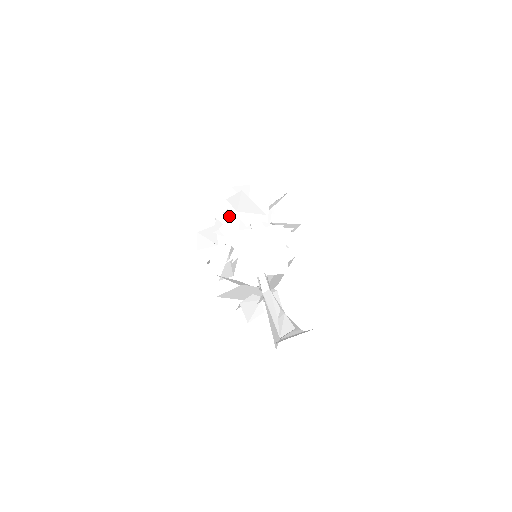
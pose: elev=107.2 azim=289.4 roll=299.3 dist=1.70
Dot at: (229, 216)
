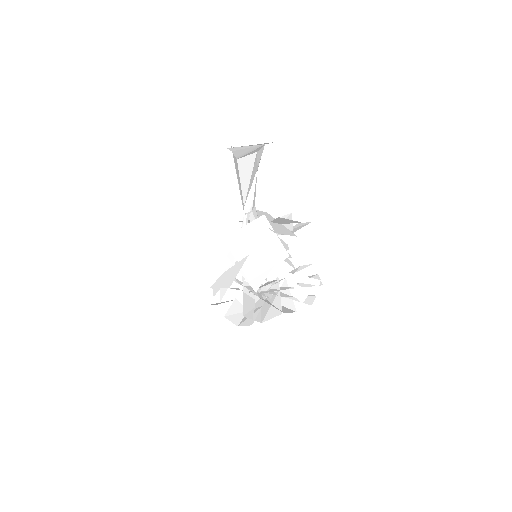
Dot at: occluded
